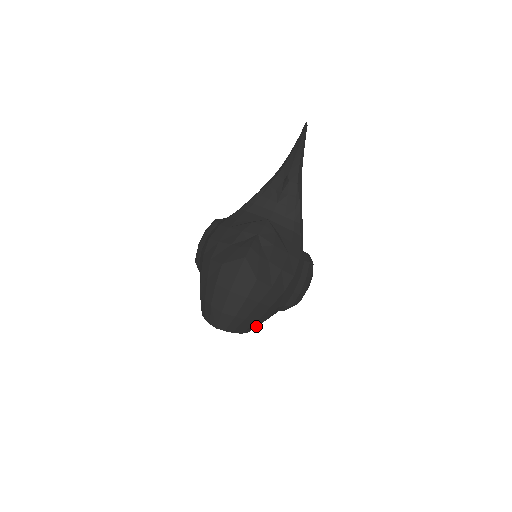
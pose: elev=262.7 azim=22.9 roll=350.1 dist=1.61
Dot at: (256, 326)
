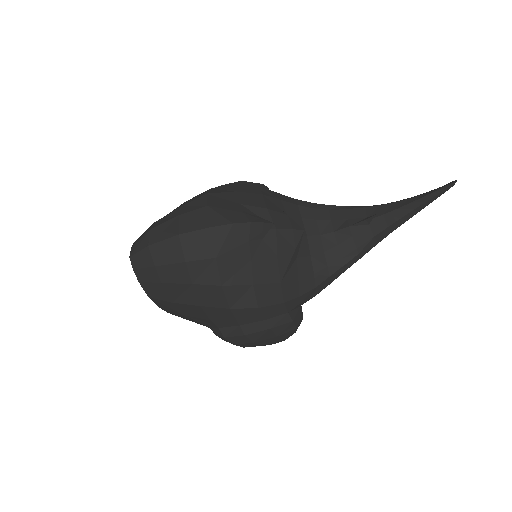
Dot at: (171, 310)
